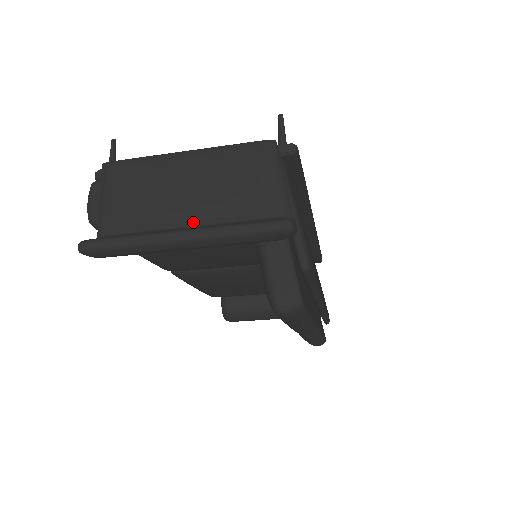
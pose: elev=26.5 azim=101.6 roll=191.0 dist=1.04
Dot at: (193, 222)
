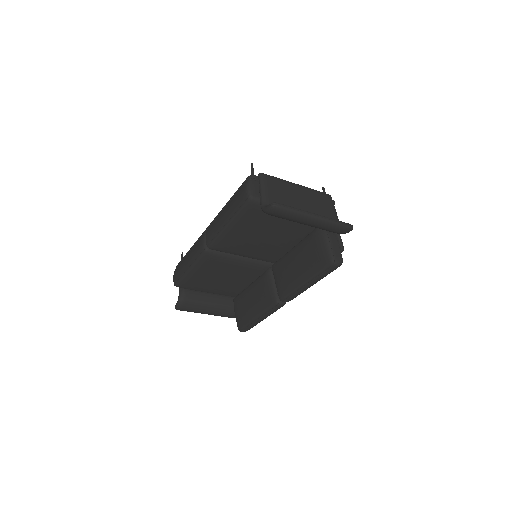
Dot at: occluded
